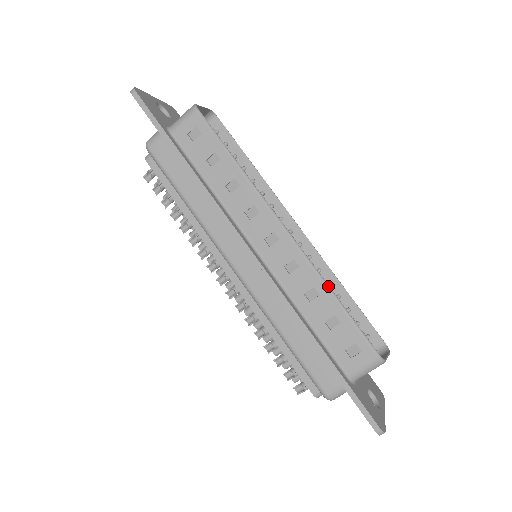
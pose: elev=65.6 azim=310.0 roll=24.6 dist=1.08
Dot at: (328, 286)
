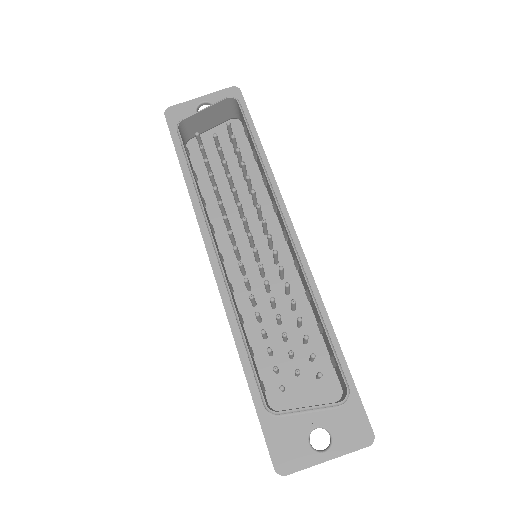
Dot at: (237, 318)
